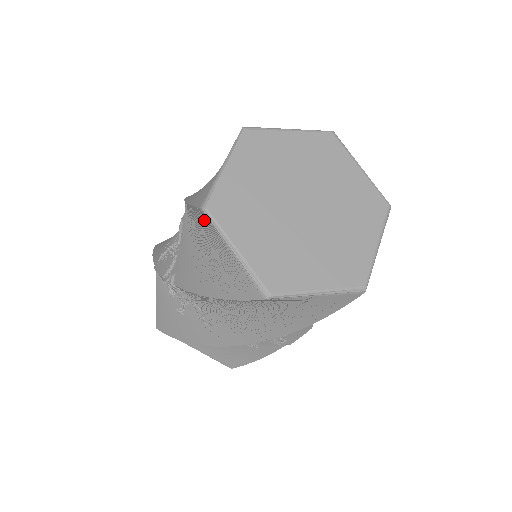
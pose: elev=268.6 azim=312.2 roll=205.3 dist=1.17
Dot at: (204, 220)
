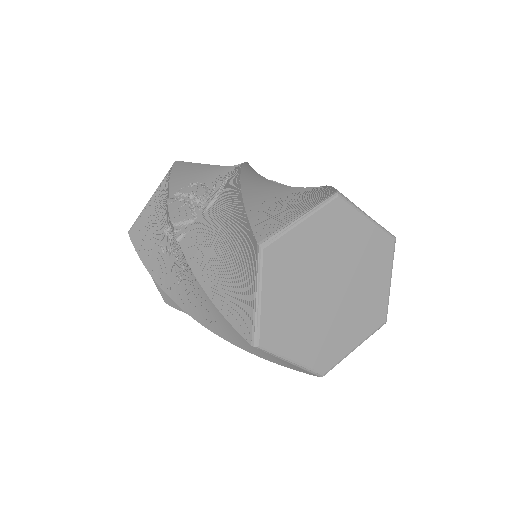
Dot at: (252, 249)
